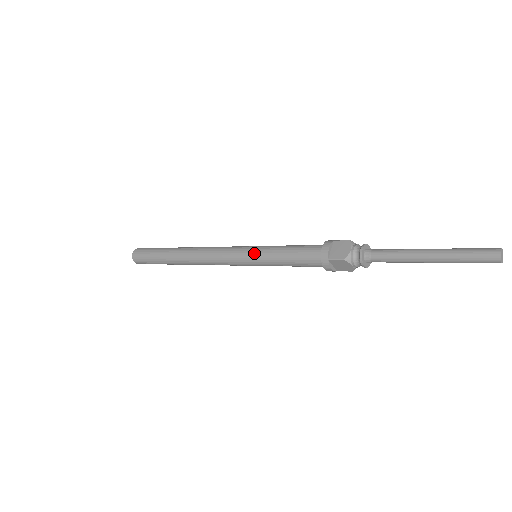
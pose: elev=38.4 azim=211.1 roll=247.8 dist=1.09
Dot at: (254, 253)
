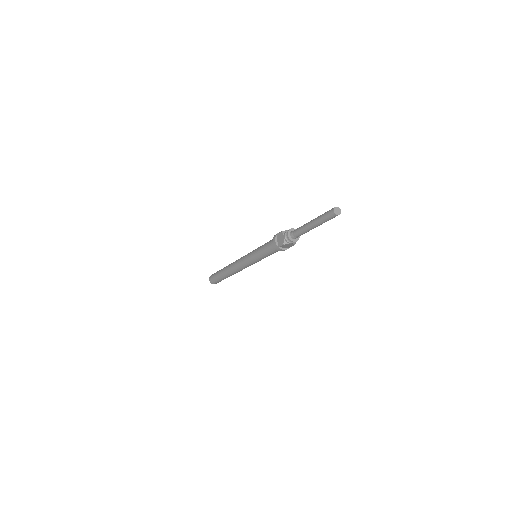
Dot at: (252, 257)
